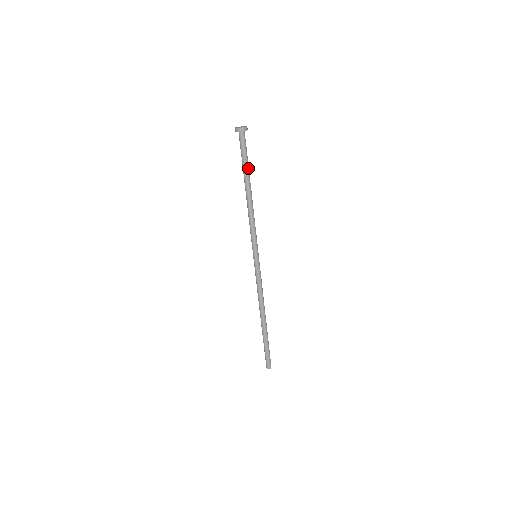
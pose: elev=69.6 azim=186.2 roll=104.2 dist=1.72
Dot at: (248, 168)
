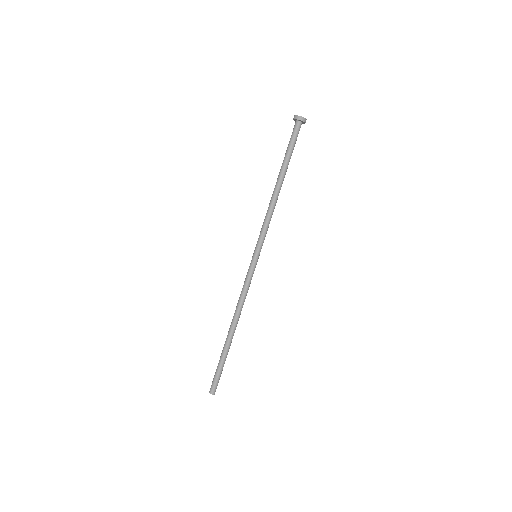
Dot at: occluded
